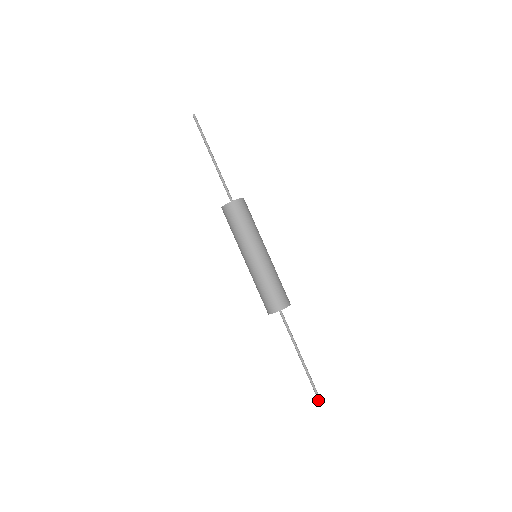
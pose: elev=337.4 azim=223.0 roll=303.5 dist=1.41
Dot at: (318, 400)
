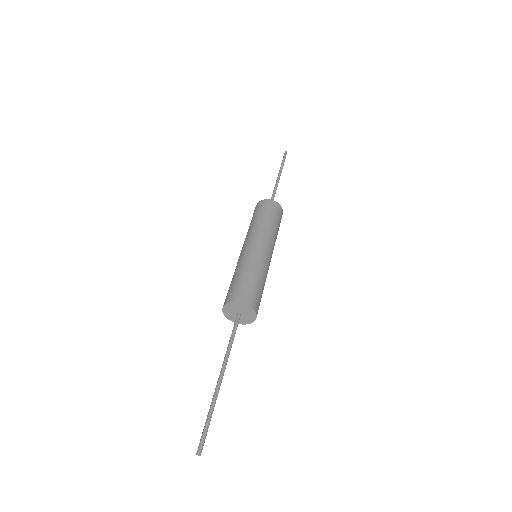
Dot at: (197, 453)
